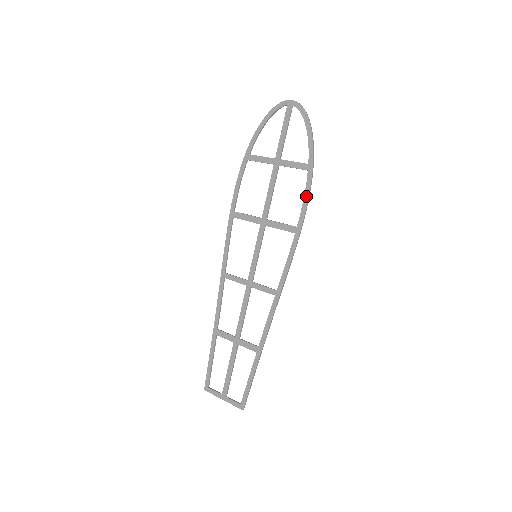
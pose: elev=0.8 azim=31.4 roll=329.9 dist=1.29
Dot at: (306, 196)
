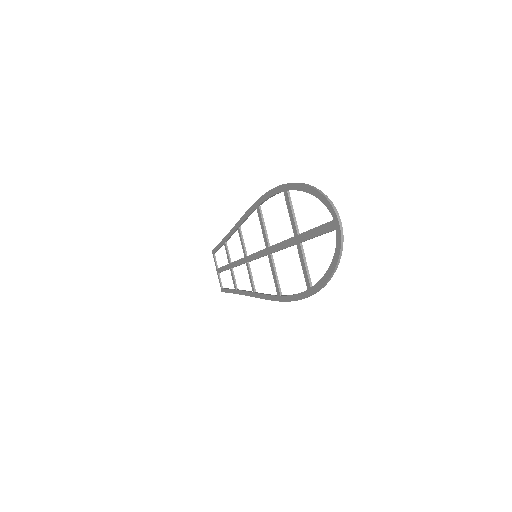
Dot at: (295, 297)
